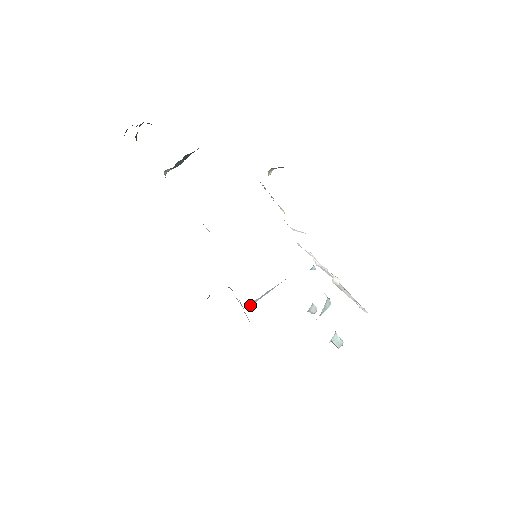
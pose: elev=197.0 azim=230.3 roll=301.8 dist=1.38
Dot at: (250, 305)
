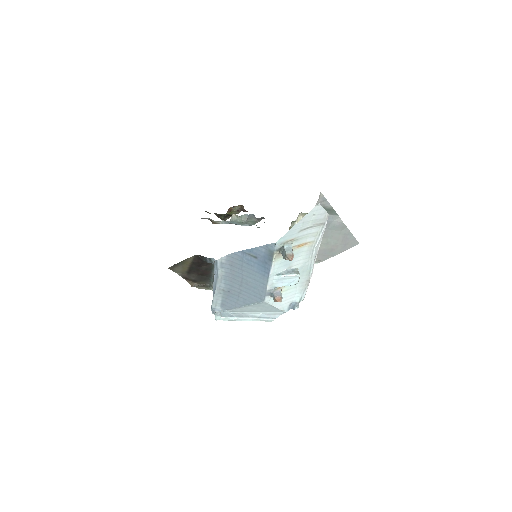
Dot at: (218, 313)
